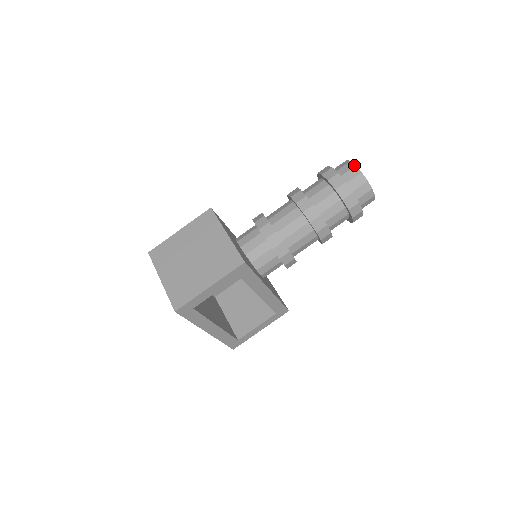
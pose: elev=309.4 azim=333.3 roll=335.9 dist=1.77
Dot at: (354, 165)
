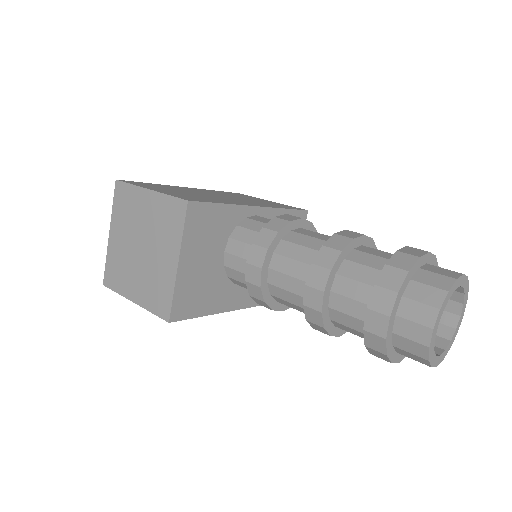
Dot at: (432, 325)
